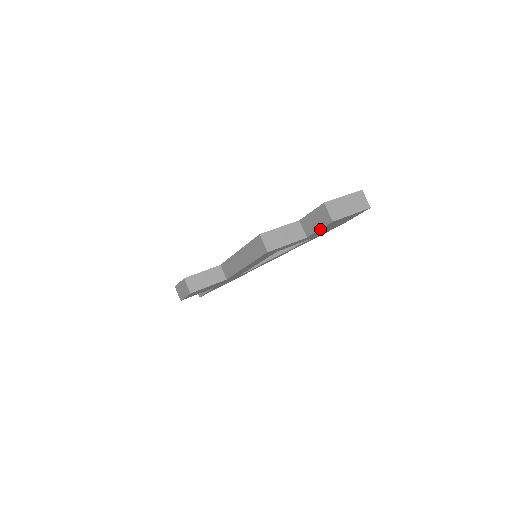
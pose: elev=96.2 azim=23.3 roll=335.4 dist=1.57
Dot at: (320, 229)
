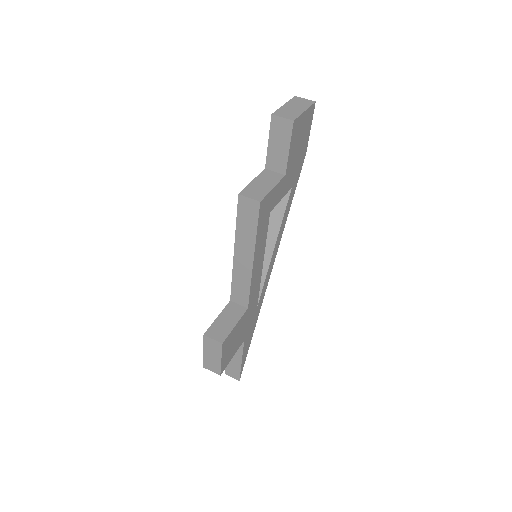
Dot at: (289, 148)
